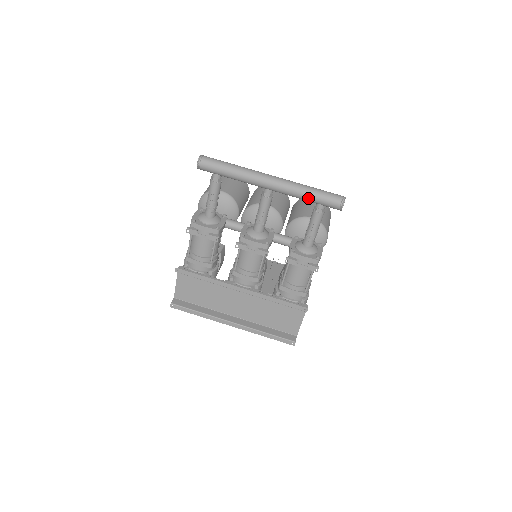
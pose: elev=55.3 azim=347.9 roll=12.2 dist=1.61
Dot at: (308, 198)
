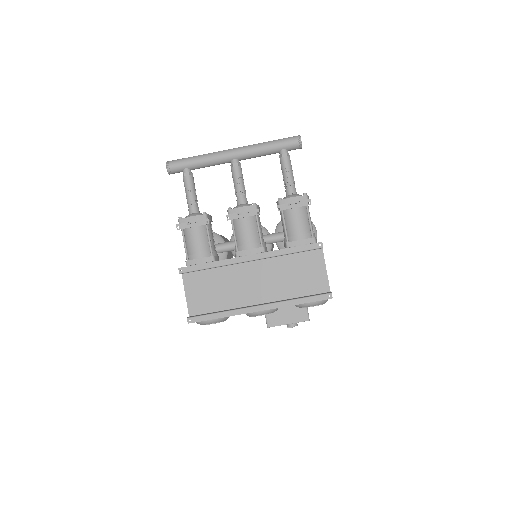
Dot at: (269, 148)
